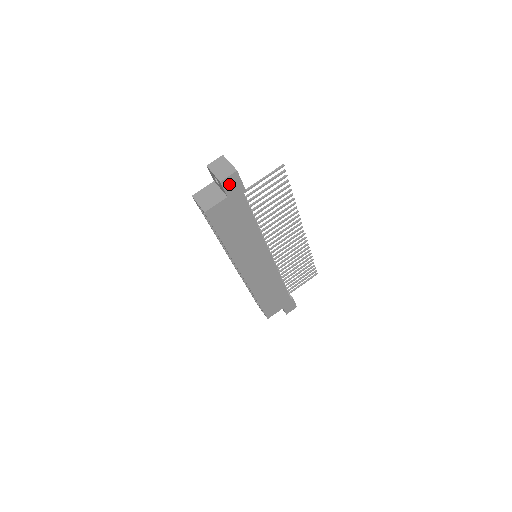
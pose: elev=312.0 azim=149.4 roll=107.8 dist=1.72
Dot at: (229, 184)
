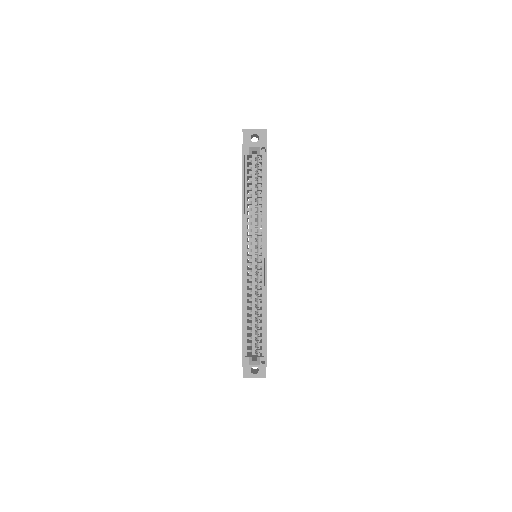
Dot at: occluded
